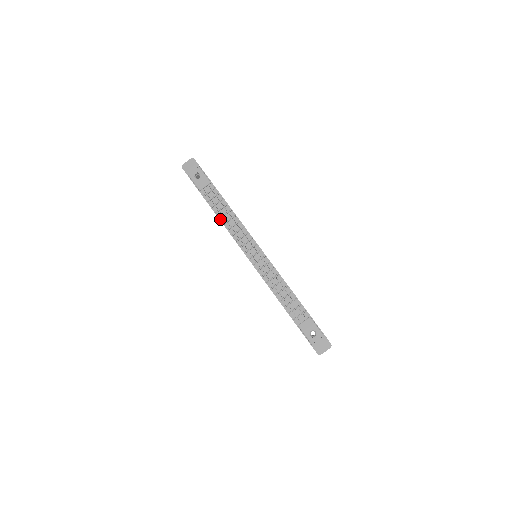
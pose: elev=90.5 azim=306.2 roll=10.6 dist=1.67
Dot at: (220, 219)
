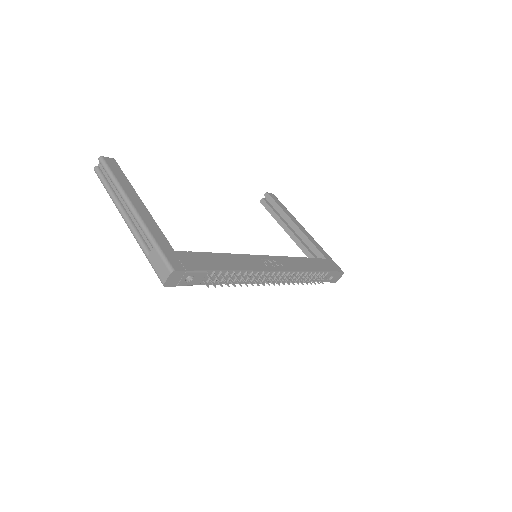
Dot at: (232, 284)
